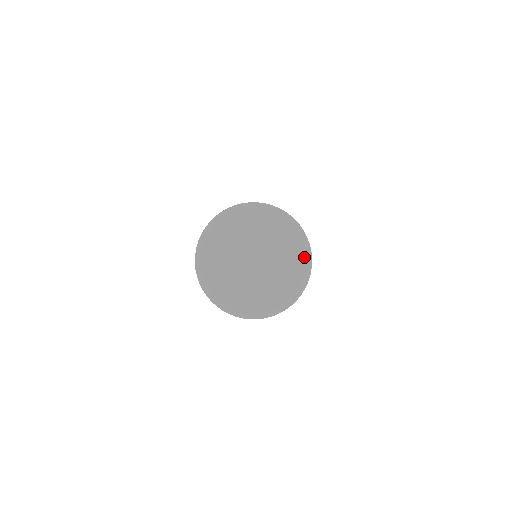
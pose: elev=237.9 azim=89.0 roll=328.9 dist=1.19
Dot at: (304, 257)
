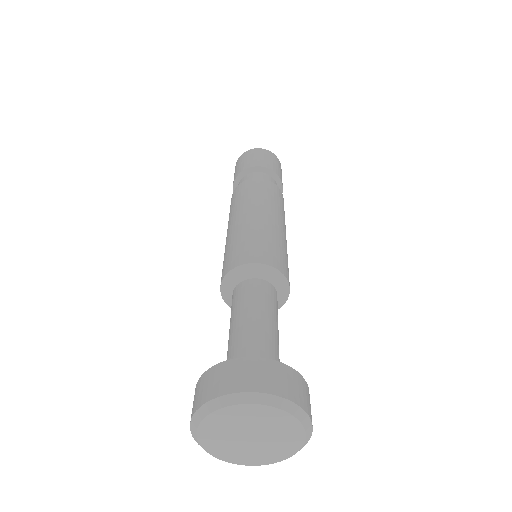
Dot at: (304, 433)
